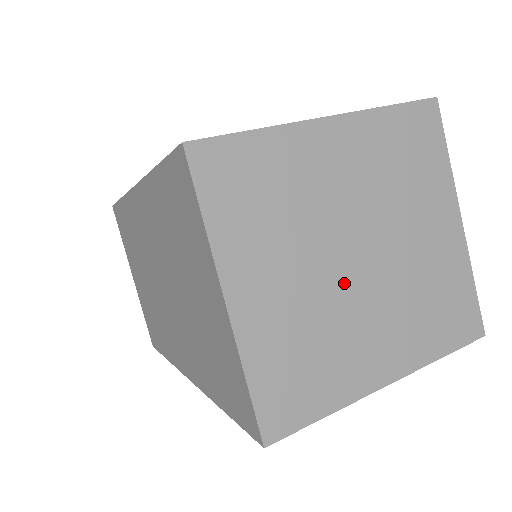
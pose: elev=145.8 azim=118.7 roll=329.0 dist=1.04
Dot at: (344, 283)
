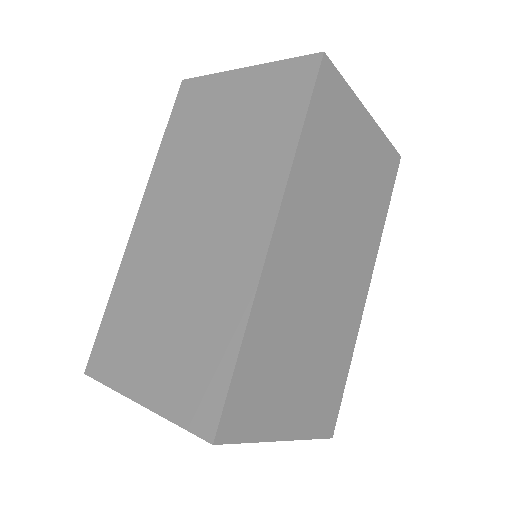
Dot at: occluded
